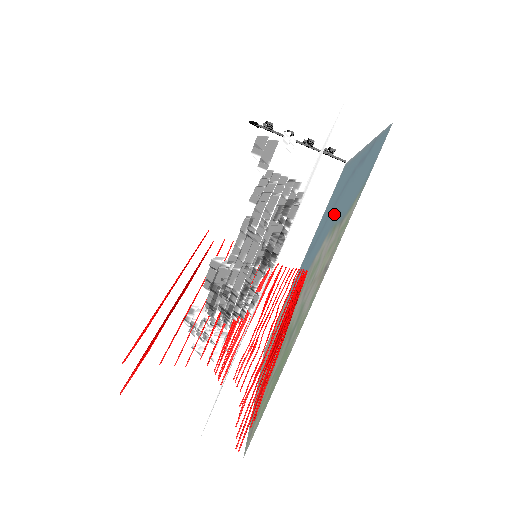
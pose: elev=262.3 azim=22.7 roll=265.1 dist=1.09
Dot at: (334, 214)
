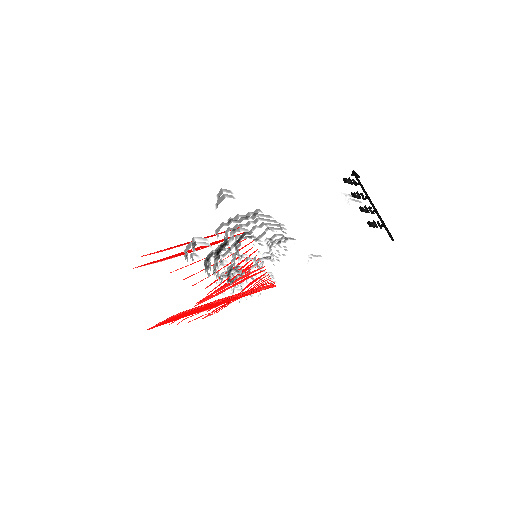
Dot at: occluded
